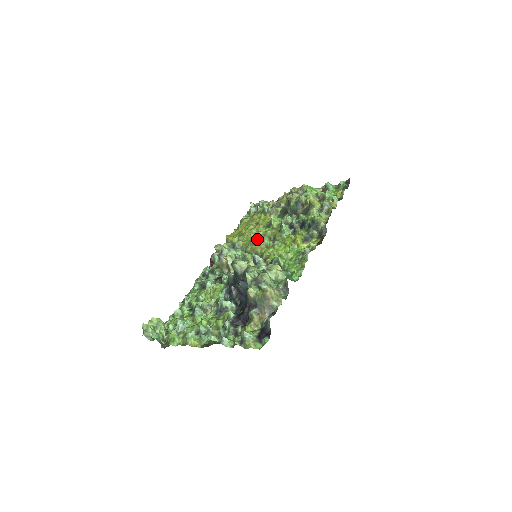
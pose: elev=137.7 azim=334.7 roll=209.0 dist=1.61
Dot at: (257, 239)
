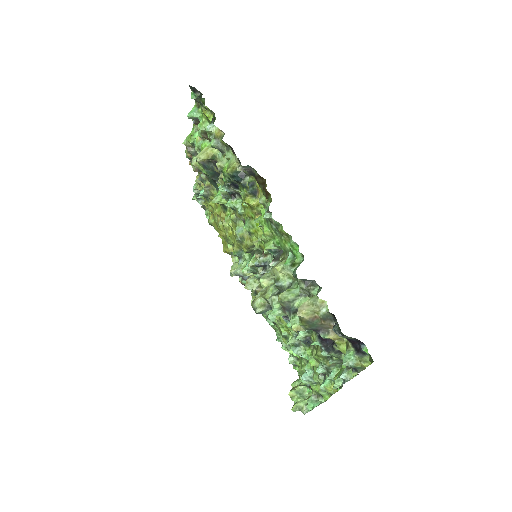
Dot at: (236, 237)
